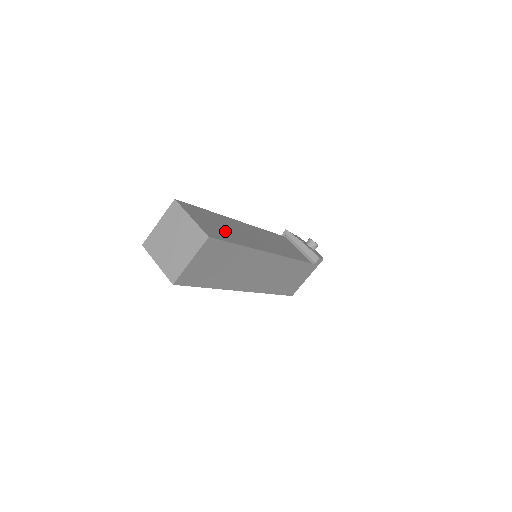
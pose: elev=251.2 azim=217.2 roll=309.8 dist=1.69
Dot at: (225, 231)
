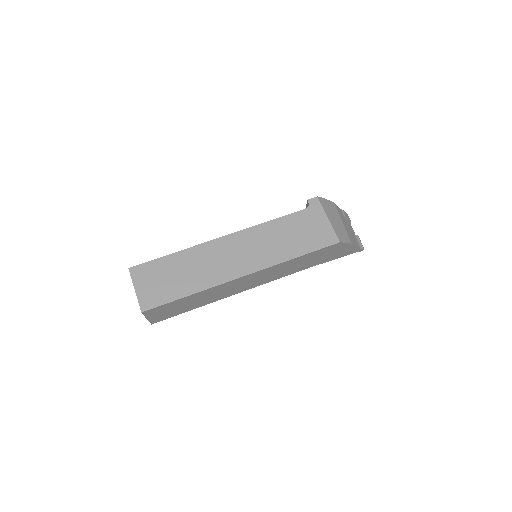
Dot at: occluded
